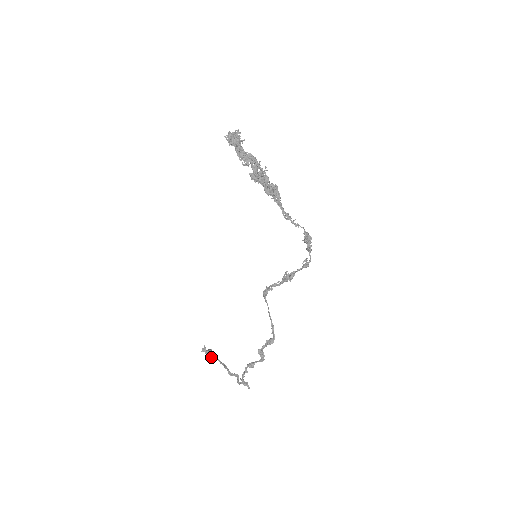
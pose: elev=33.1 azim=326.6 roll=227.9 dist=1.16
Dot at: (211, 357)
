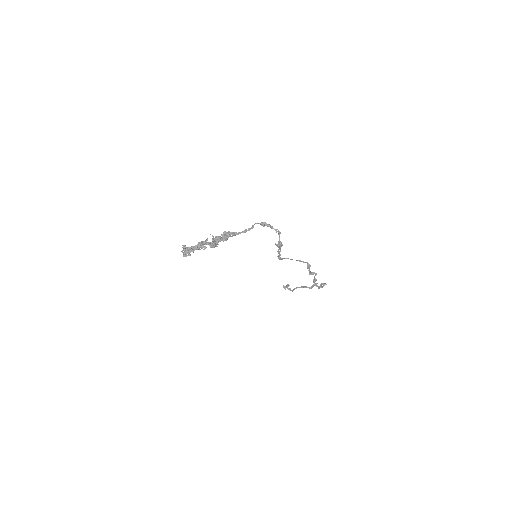
Dot at: (293, 290)
